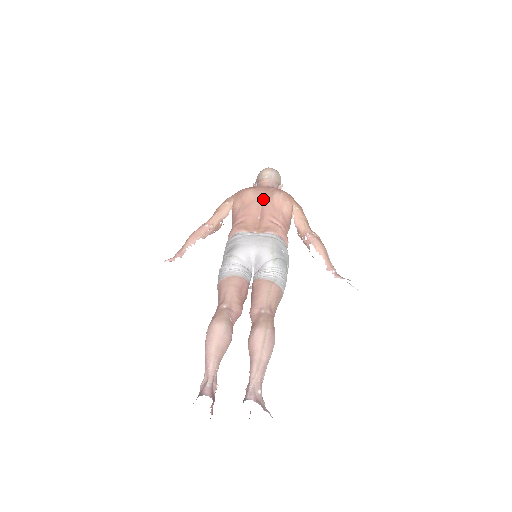
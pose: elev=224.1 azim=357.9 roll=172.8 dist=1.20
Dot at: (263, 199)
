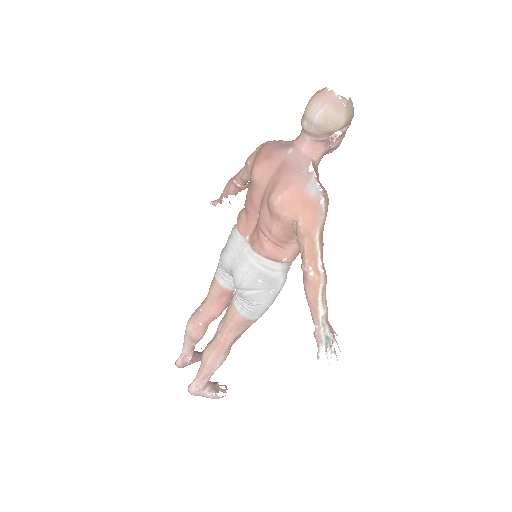
Dot at: (264, 192)
